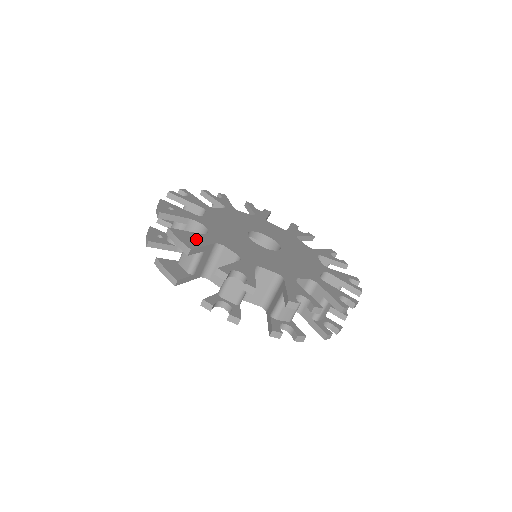
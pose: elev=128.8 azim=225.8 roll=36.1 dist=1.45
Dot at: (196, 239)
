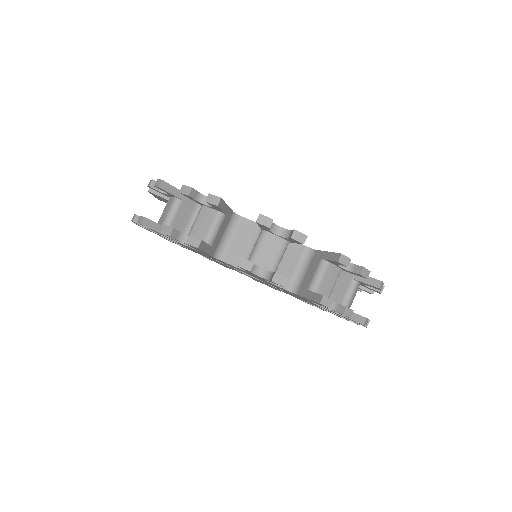
Dot at: occluded
